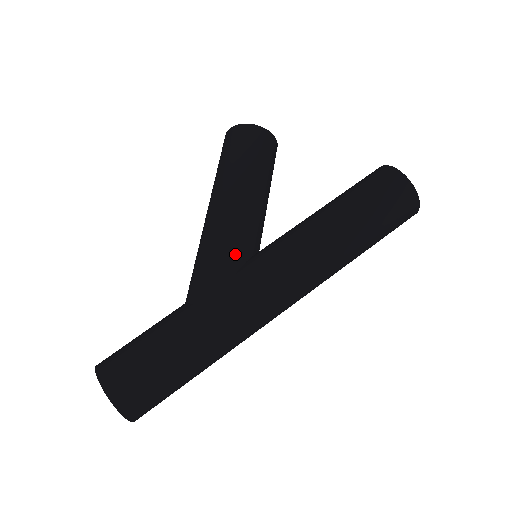
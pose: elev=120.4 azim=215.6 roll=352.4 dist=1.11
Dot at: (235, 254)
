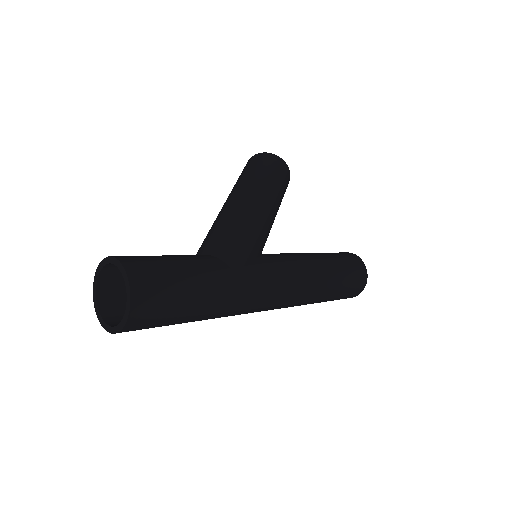
Dot at: (259, 243)
